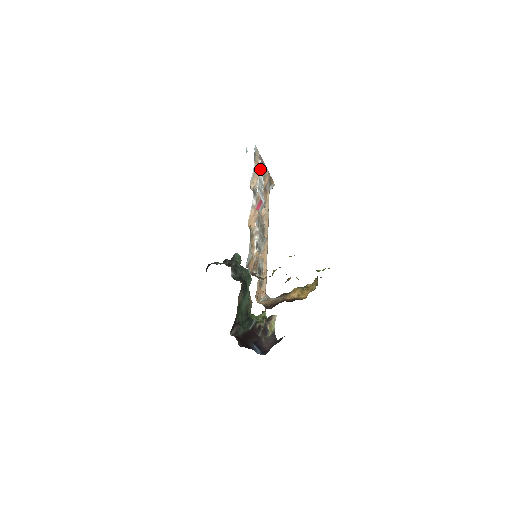
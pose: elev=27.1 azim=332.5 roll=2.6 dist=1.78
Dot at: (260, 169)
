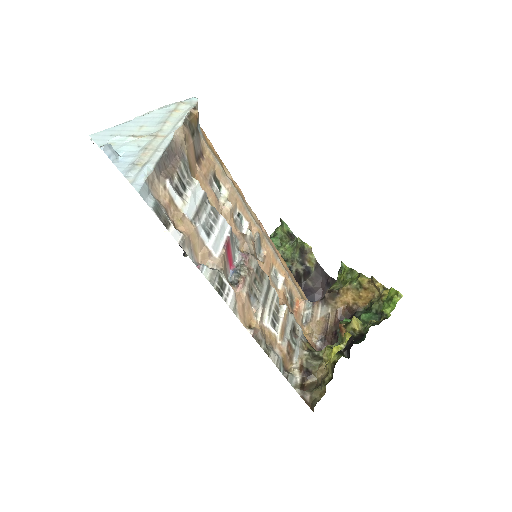
Dot at: (177, 187)
